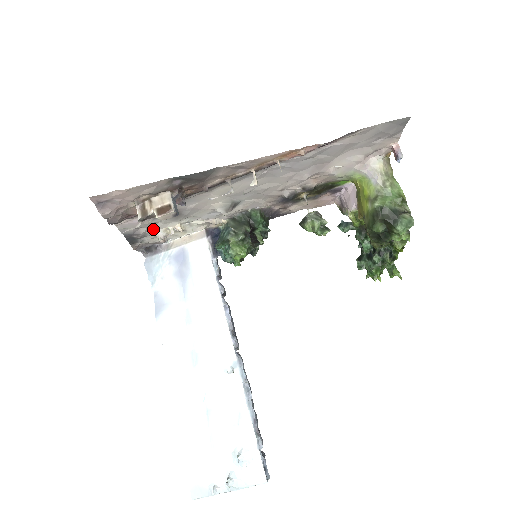
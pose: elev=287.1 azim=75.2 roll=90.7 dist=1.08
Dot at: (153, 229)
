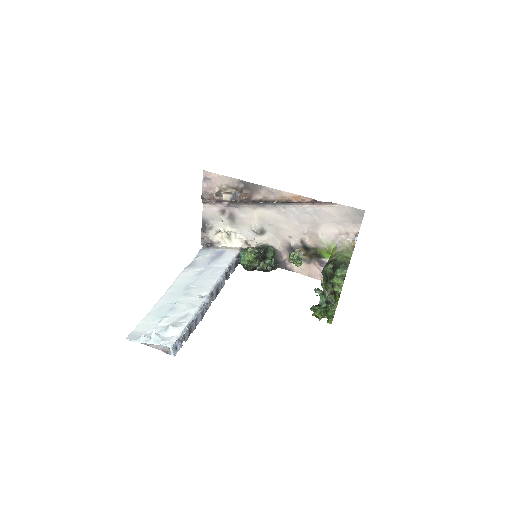
Dot at: (217, 226)
